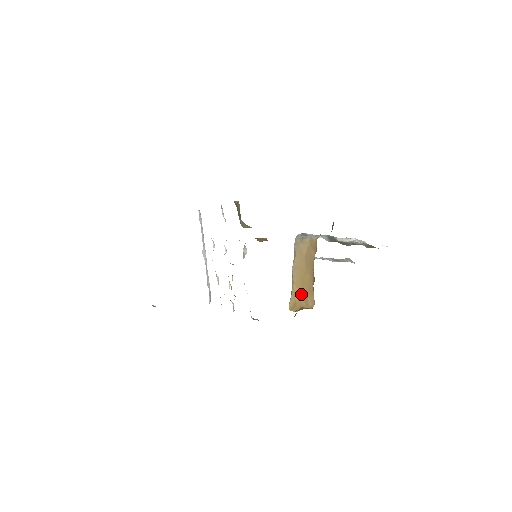
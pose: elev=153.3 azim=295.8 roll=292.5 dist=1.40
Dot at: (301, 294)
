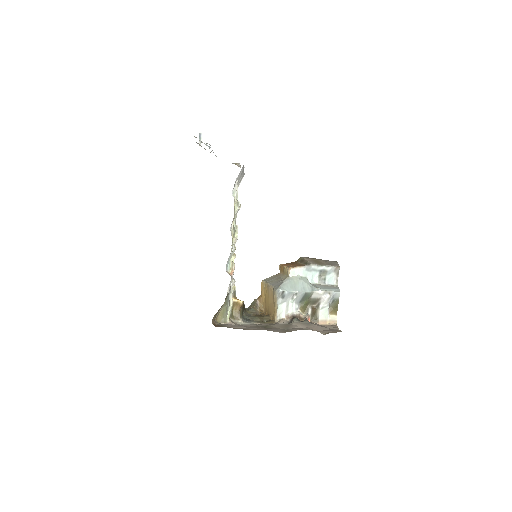
Dot at: (265, 297)
